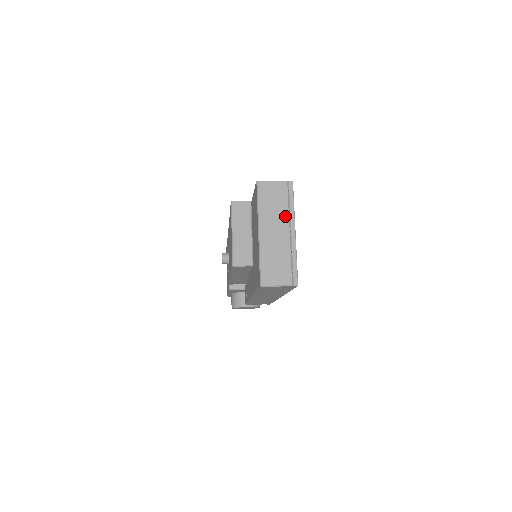
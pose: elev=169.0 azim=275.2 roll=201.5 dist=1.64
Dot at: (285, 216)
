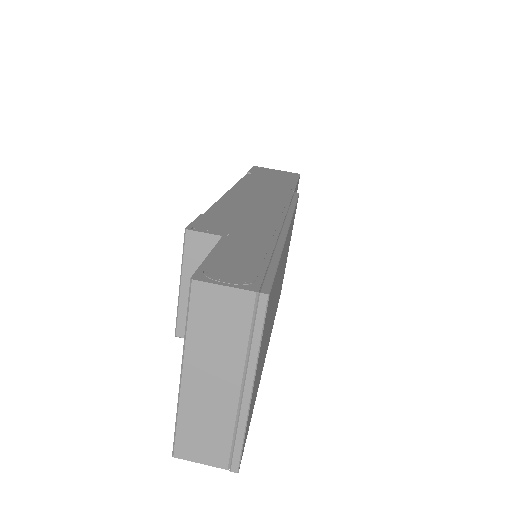
Dot at: (237, 359)
